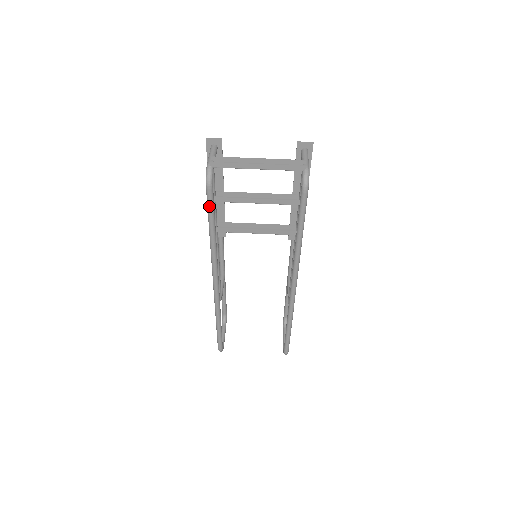
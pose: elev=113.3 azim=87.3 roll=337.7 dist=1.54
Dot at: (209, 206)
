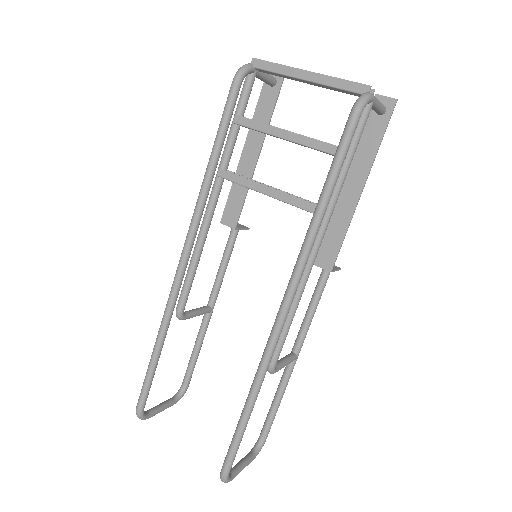
Dot at: (224, 112)
